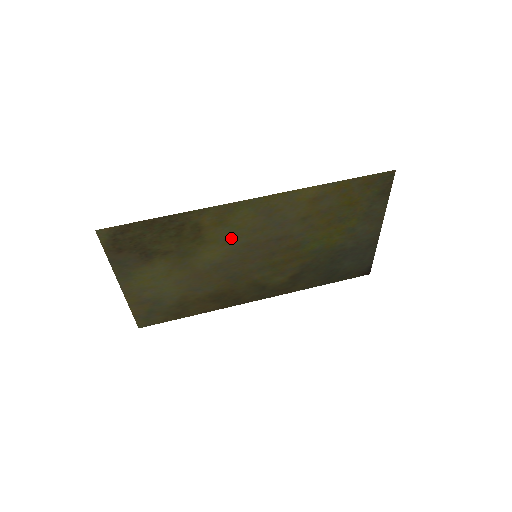
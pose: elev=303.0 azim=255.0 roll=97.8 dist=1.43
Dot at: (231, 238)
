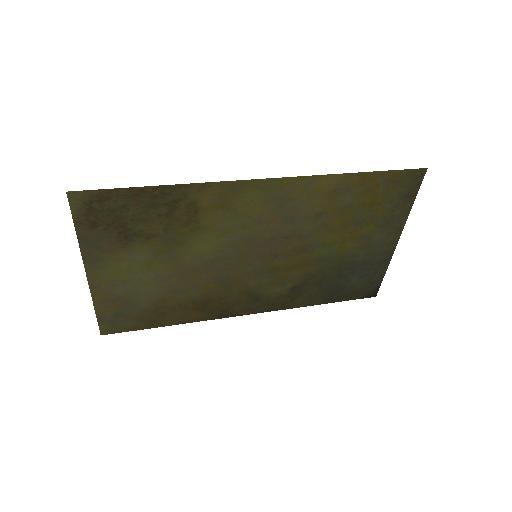
Dot at: (231, 228)
